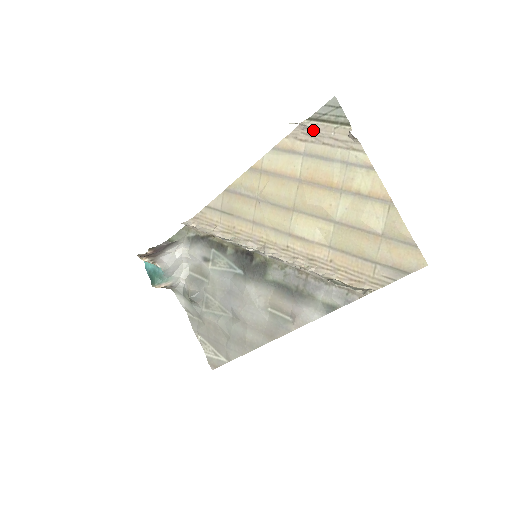
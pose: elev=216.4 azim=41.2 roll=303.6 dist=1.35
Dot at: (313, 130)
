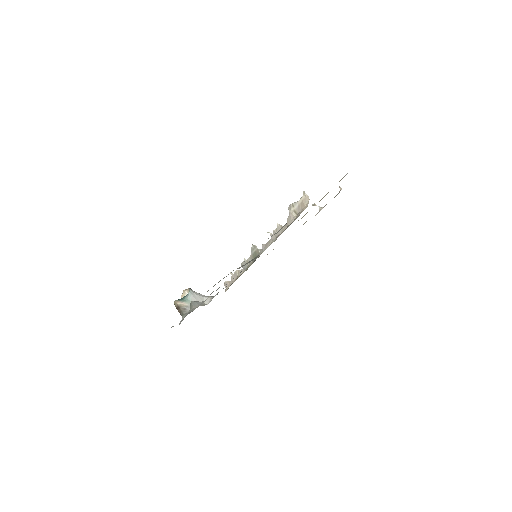
Dot at: occluded
